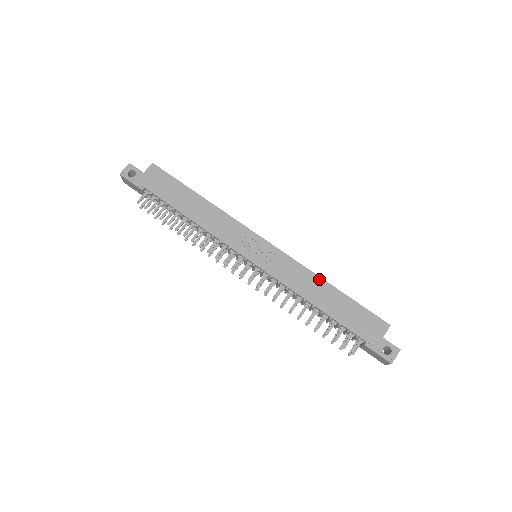
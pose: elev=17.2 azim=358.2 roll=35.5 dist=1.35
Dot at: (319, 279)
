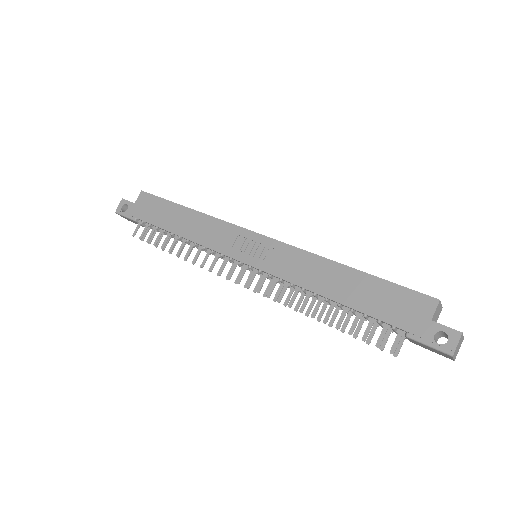
Dot at: (328, 262)
